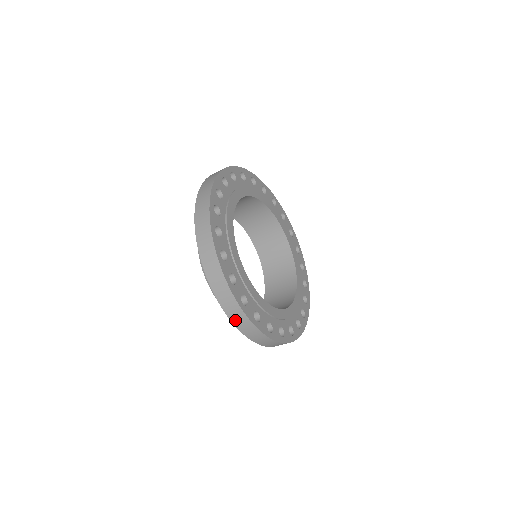
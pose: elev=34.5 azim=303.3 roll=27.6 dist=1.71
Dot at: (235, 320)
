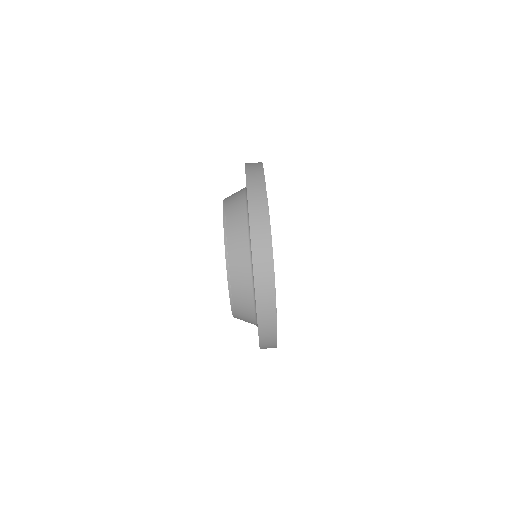
Dot at: occluded
